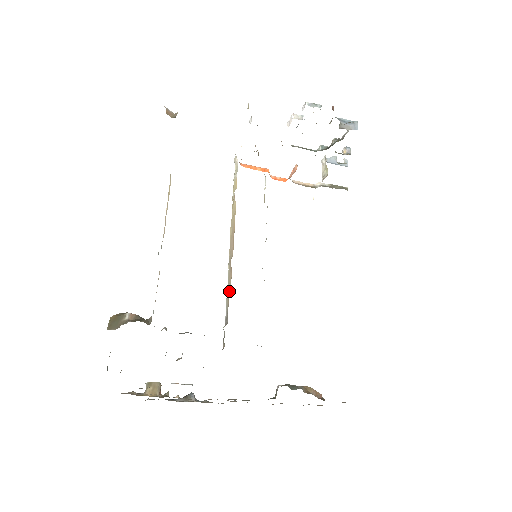
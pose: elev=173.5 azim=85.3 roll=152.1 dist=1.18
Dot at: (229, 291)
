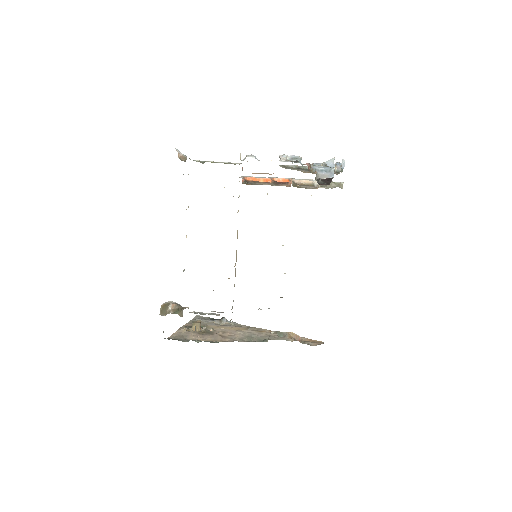
Dot at: occluded
